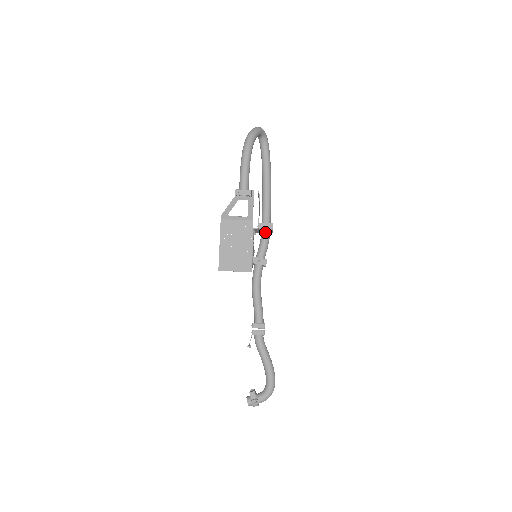
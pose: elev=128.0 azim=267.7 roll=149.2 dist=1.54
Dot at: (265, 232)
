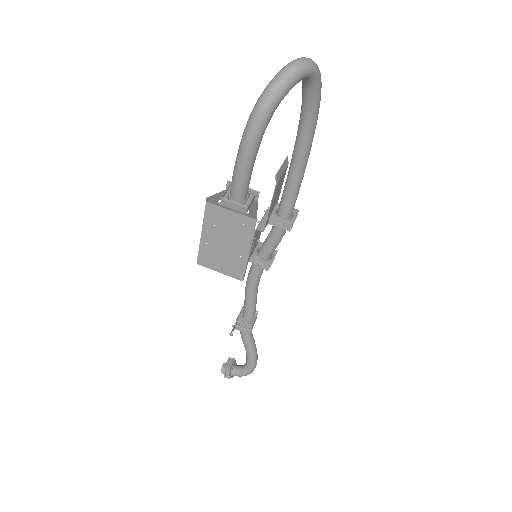
Dot at: (278, 227)
